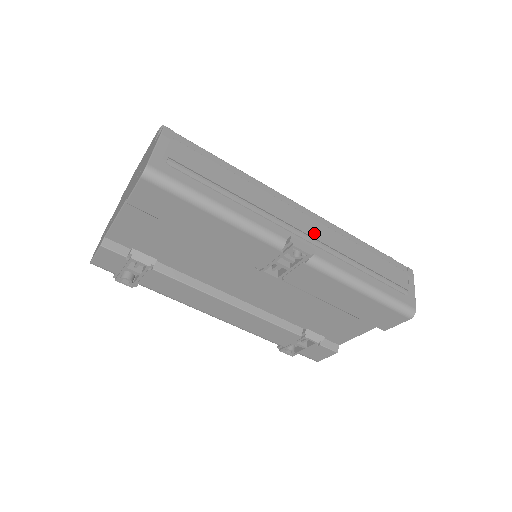
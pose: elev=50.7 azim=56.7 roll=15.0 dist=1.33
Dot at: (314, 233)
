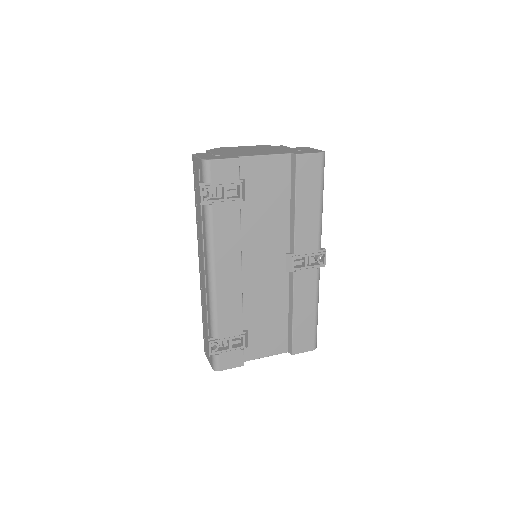
Dot at: occluded
